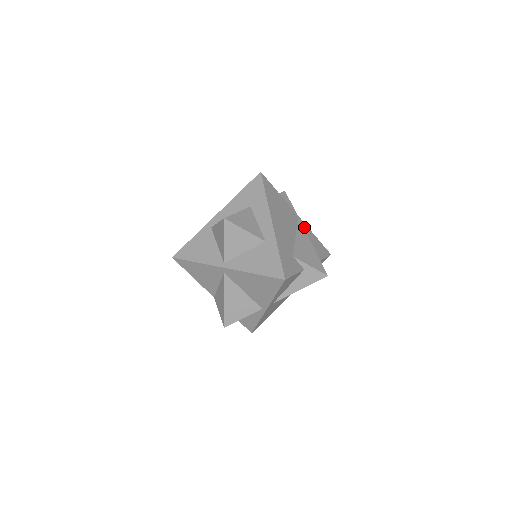
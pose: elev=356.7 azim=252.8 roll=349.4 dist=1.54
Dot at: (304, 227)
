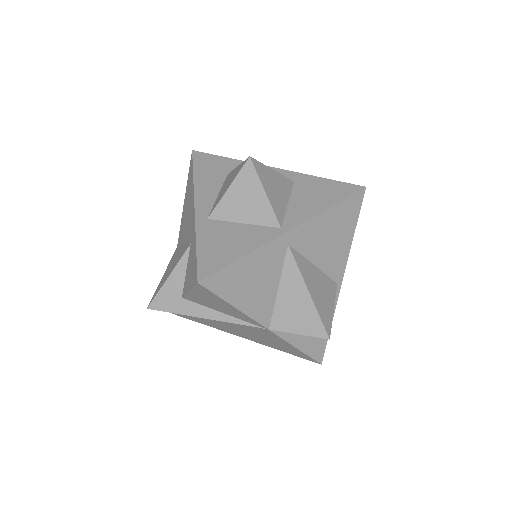
Dot at: occluded
